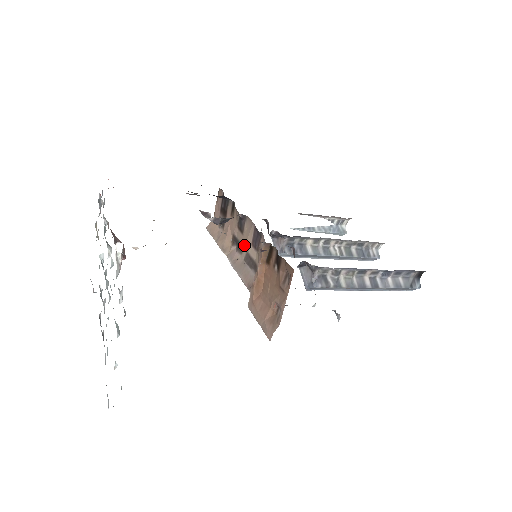
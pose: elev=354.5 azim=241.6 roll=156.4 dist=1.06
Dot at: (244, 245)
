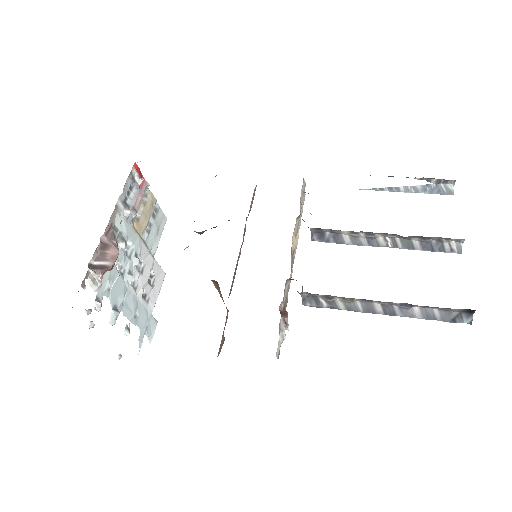
Dot at: occluded
